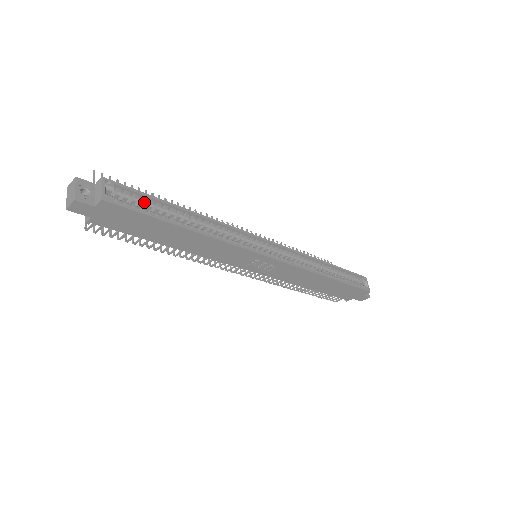
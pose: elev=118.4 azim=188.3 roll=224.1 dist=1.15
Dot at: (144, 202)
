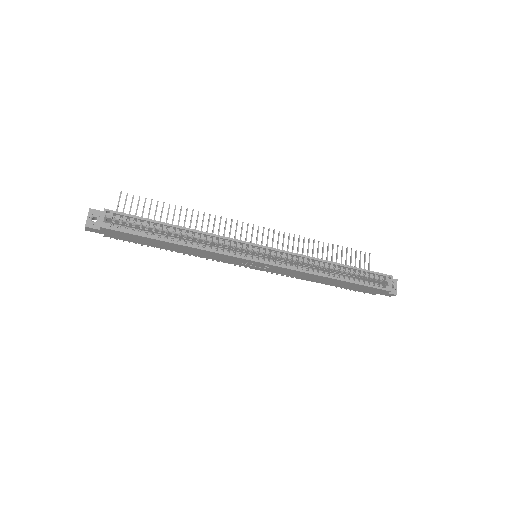
Dot at: (138, 223)
